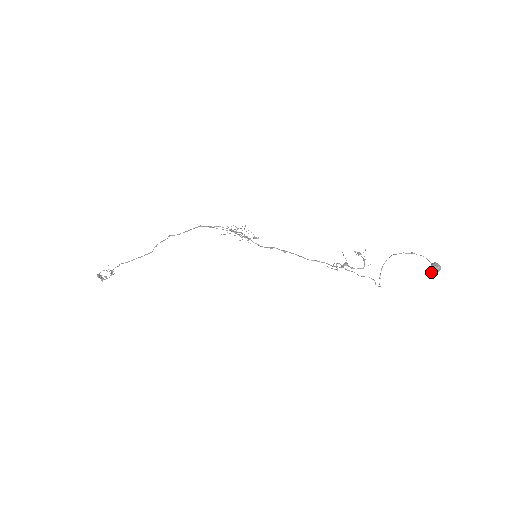
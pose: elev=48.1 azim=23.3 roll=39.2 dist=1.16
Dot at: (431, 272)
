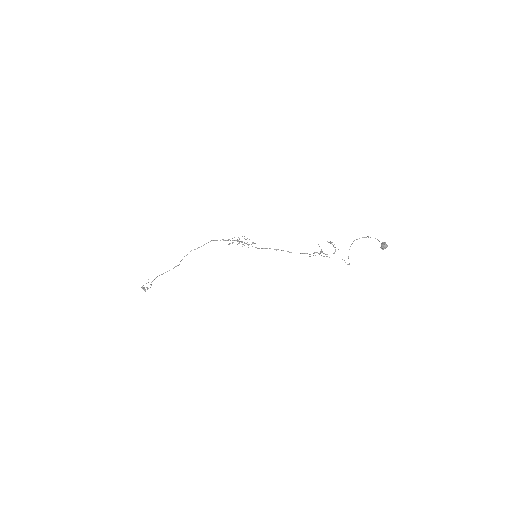
Dot at: occluded
